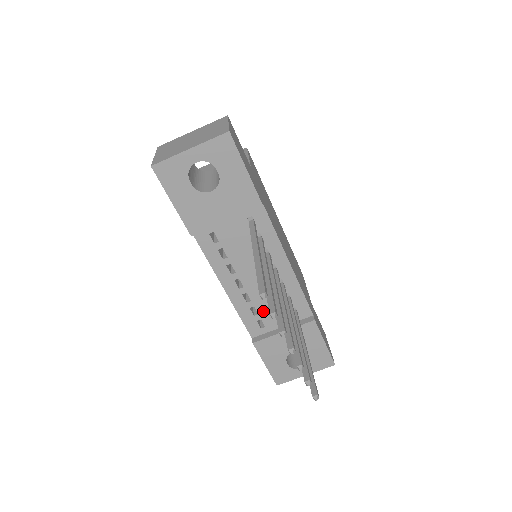
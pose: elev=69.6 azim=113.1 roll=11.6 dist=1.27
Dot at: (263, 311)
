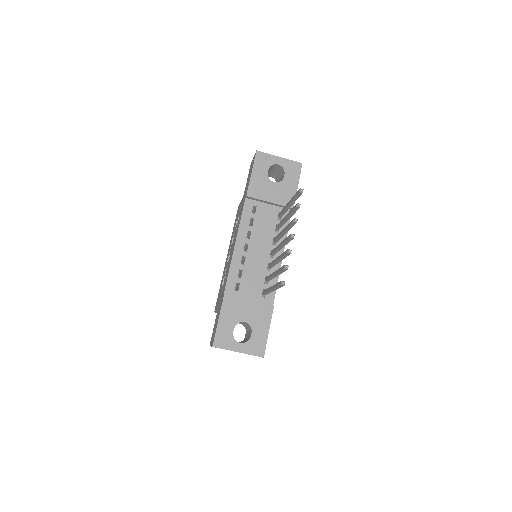
Dot at: (245, 278)
